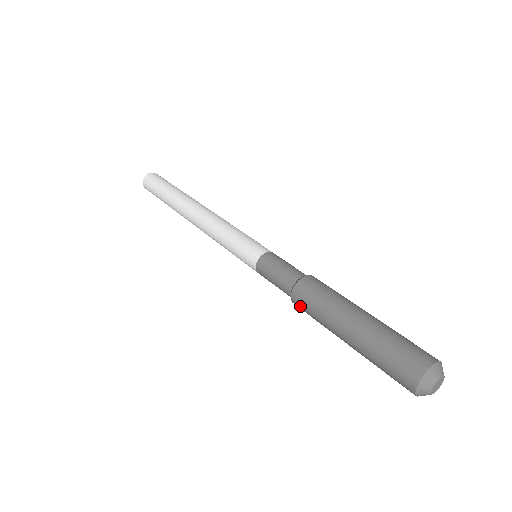
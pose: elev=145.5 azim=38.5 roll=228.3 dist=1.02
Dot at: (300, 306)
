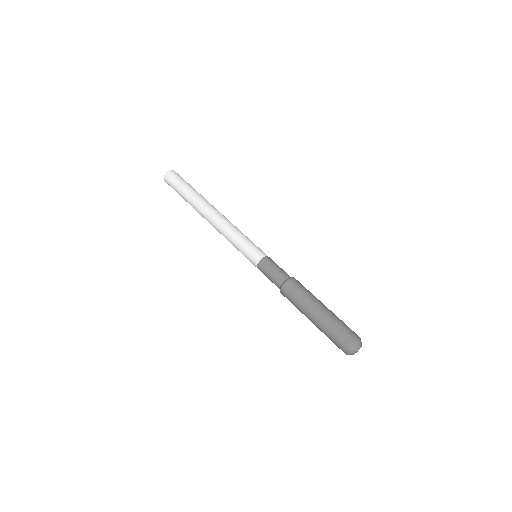
Dot at: (287, 292)
